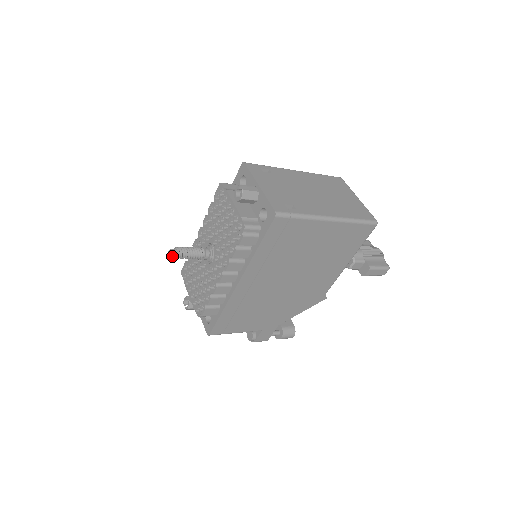
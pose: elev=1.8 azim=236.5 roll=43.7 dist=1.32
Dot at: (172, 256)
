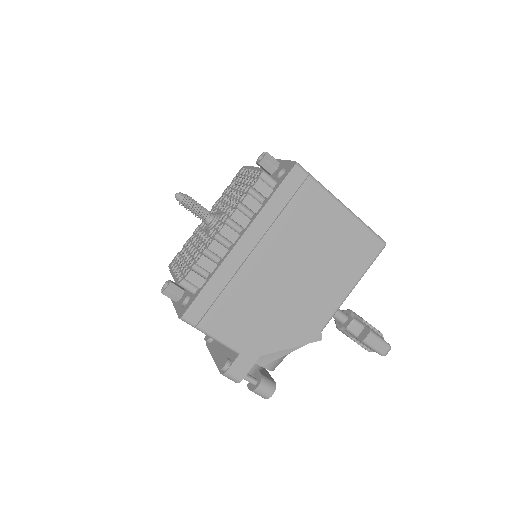
Dot at: (179, 197)
